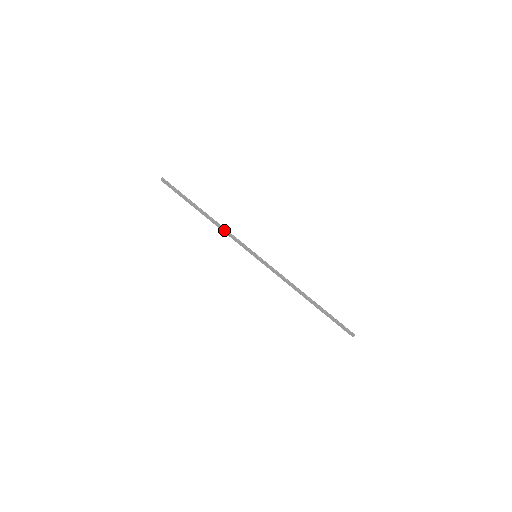
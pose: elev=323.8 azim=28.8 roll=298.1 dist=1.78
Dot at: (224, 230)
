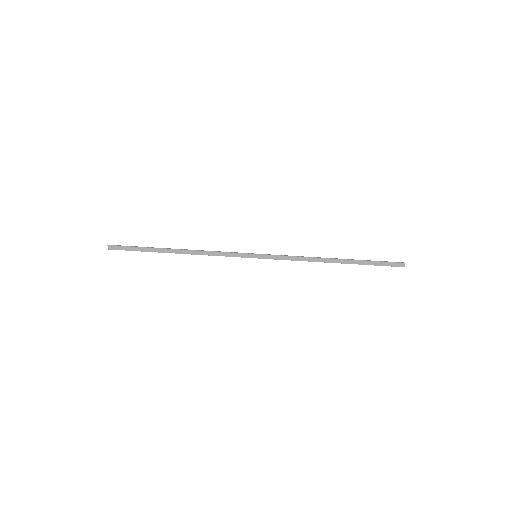
Dot at: (207, 253)
